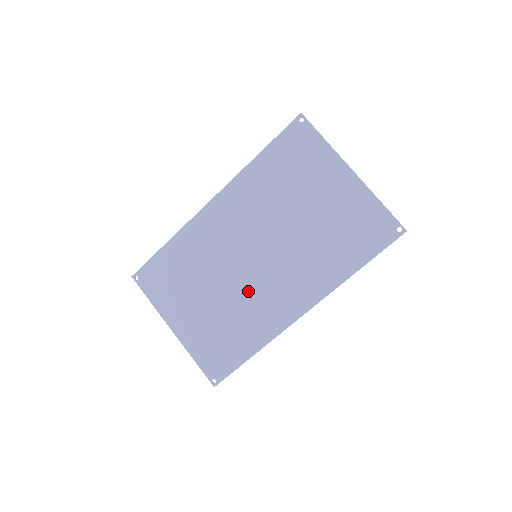
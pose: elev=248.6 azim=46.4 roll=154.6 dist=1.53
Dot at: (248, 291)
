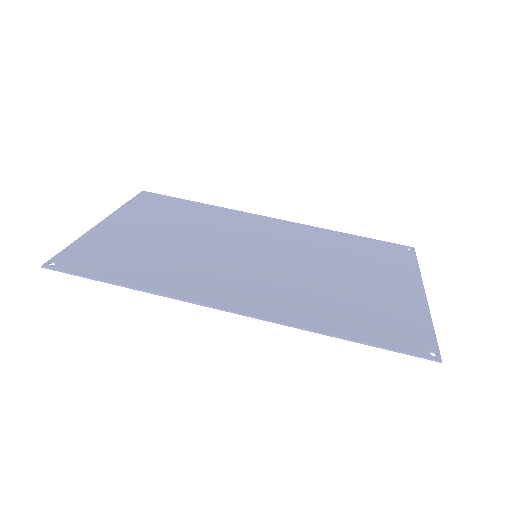
Dot at: (210, 260)
